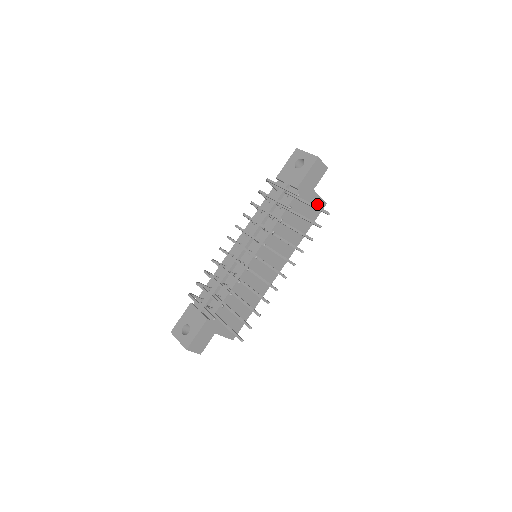
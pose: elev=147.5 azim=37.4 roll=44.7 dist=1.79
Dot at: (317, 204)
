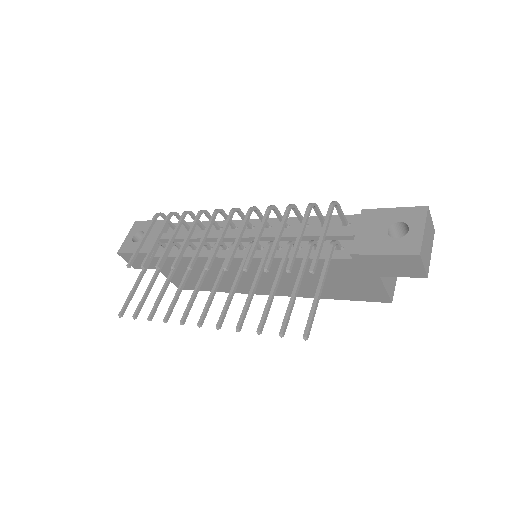
Dot at: (374, 291)
